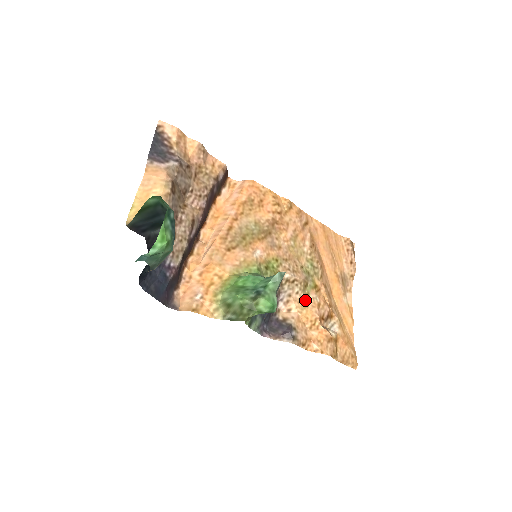
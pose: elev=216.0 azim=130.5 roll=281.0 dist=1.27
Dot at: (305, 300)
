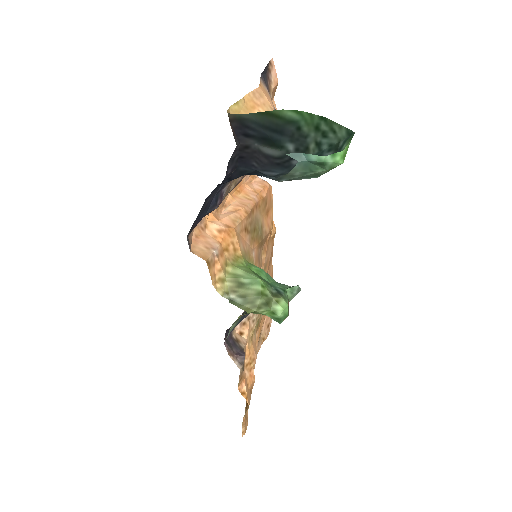
Dot at: (252, 333)
